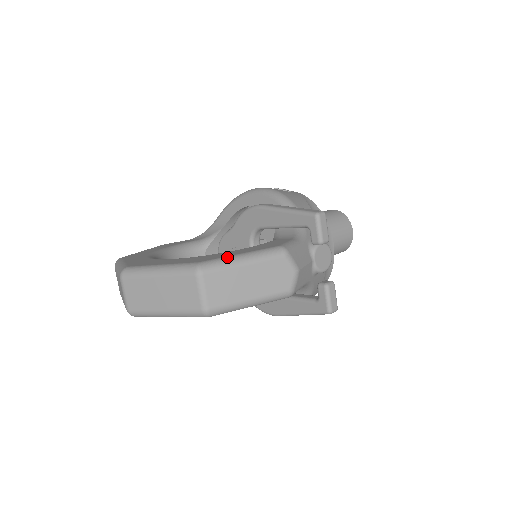
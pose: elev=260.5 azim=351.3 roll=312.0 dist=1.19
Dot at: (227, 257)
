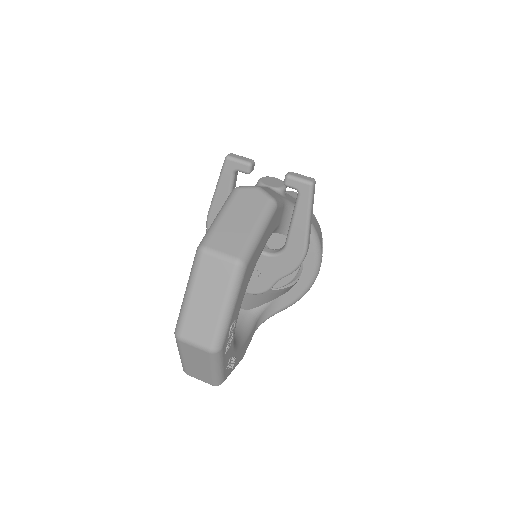
Dot at: (209, 228)
